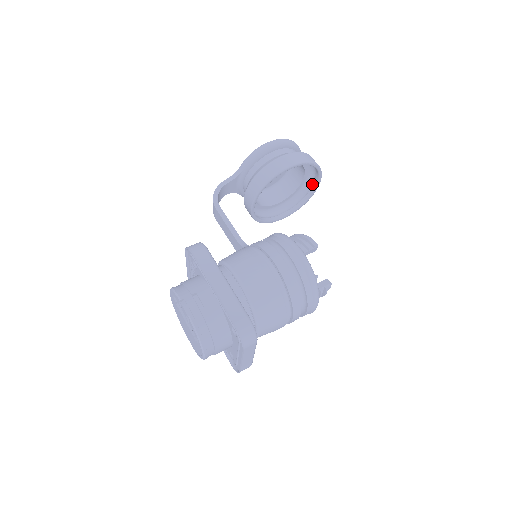
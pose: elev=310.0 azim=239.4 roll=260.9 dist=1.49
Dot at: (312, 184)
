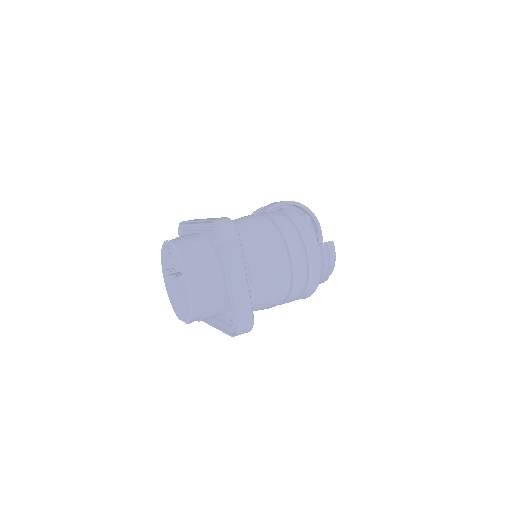
Dot at: occluded
